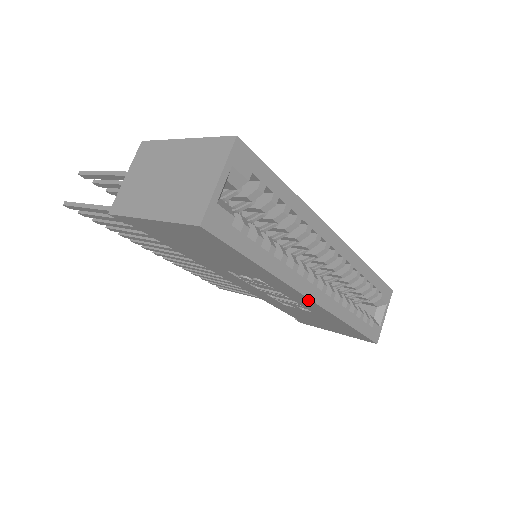
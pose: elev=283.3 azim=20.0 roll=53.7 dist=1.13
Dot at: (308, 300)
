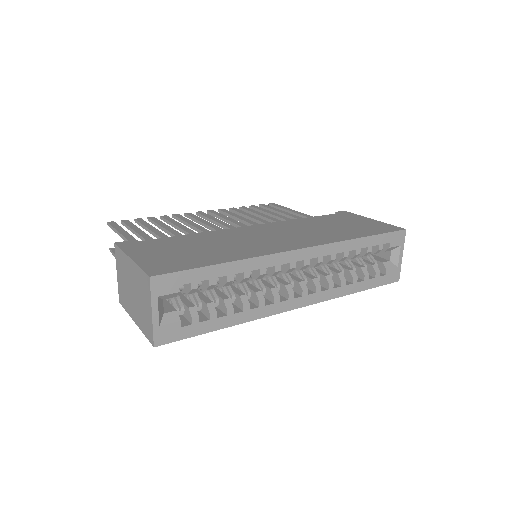
Dot at: (292, 307)
